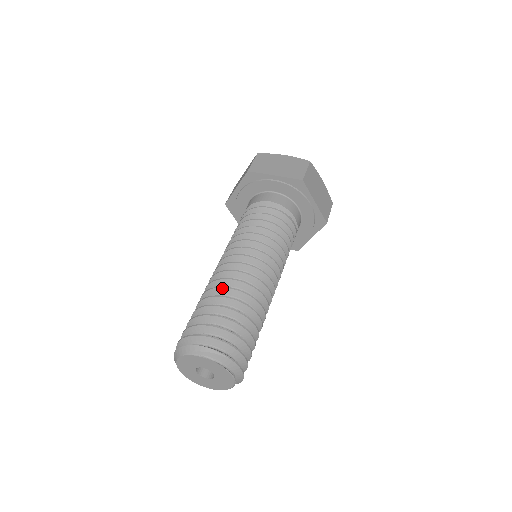
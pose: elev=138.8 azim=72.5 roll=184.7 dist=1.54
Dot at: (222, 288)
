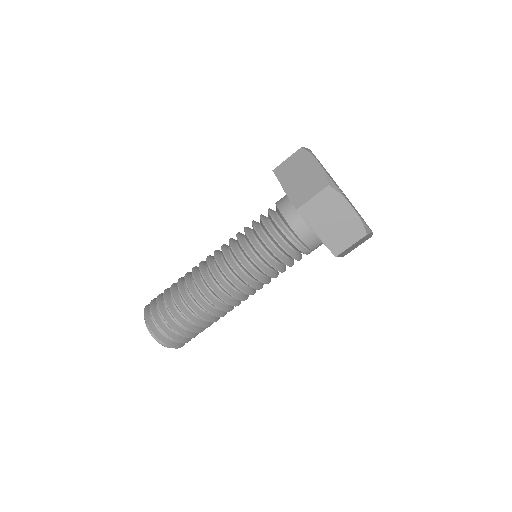
Dot at: (185, 280)
